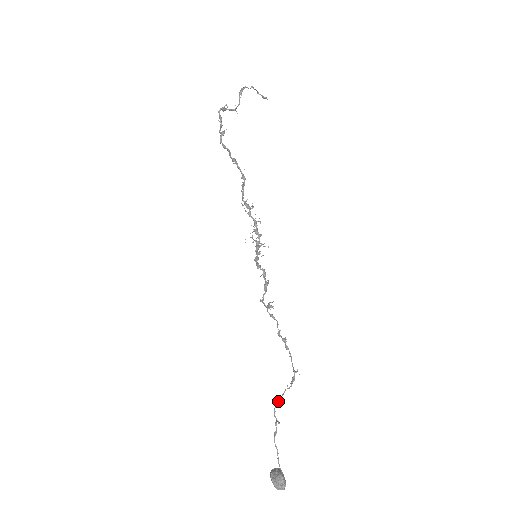
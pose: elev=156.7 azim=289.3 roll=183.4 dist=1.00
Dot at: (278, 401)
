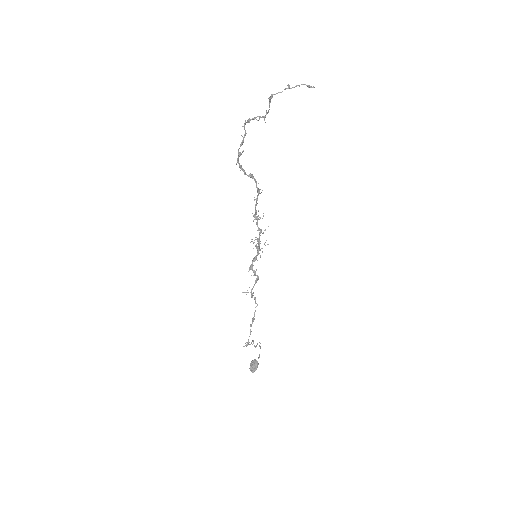
Dot at: (253, 340)
